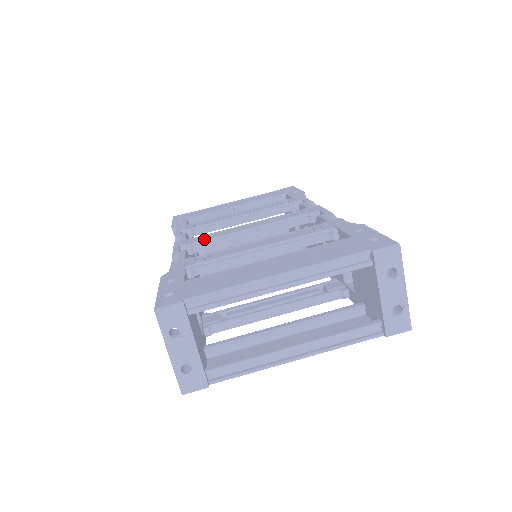
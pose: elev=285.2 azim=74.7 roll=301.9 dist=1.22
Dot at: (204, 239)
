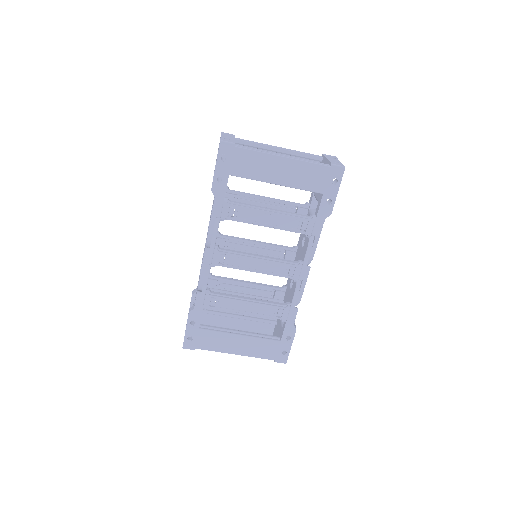
Dot at: (224, 265)
